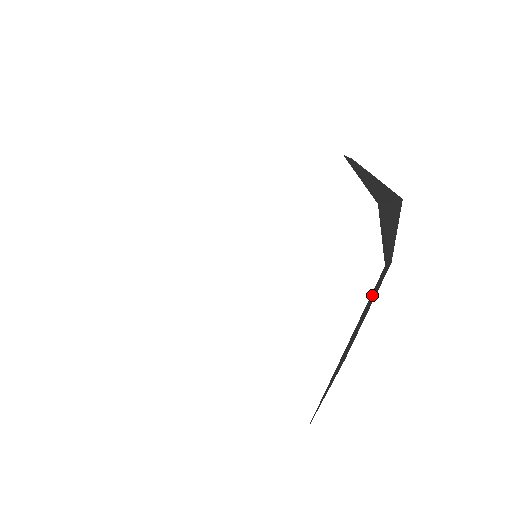
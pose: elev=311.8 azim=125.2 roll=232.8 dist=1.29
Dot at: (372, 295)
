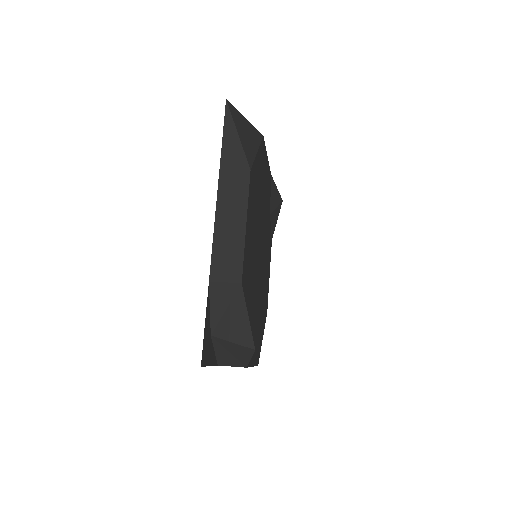
Dot at: occluded
